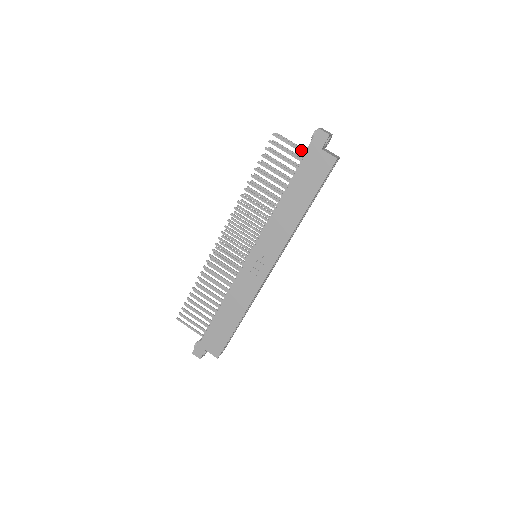
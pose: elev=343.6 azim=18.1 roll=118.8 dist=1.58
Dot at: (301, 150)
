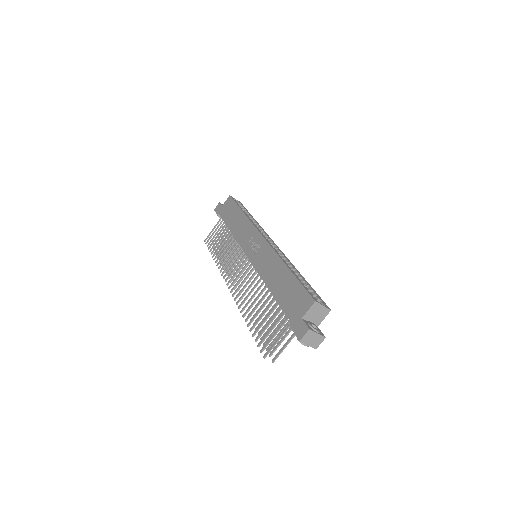
Dot at: (218, 221)
